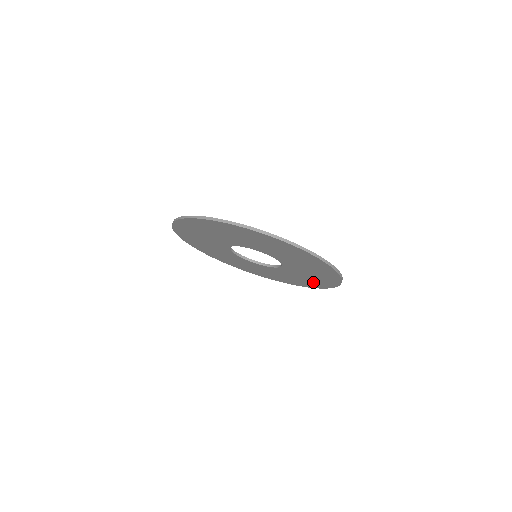
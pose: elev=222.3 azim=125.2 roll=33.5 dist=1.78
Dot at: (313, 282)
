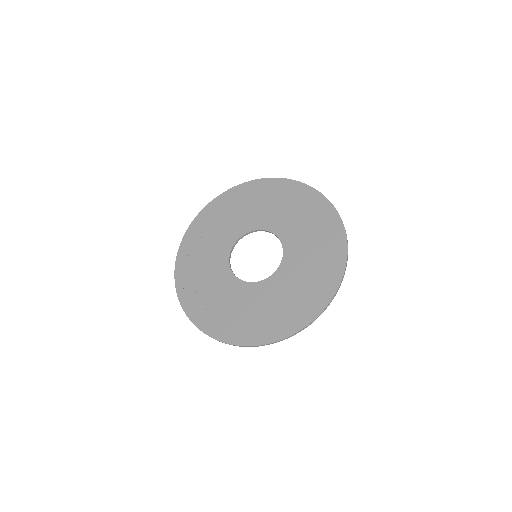
Dot at: (328, 254)
